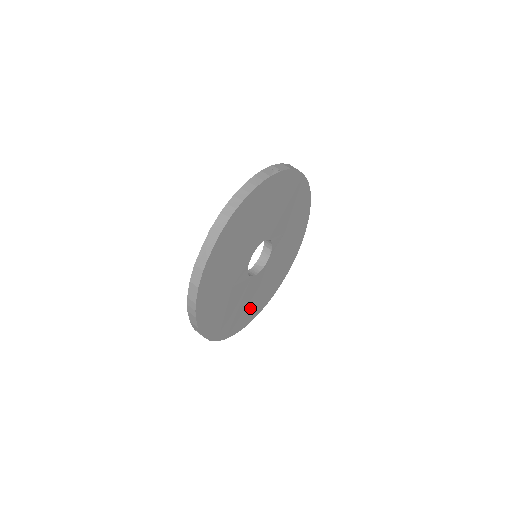
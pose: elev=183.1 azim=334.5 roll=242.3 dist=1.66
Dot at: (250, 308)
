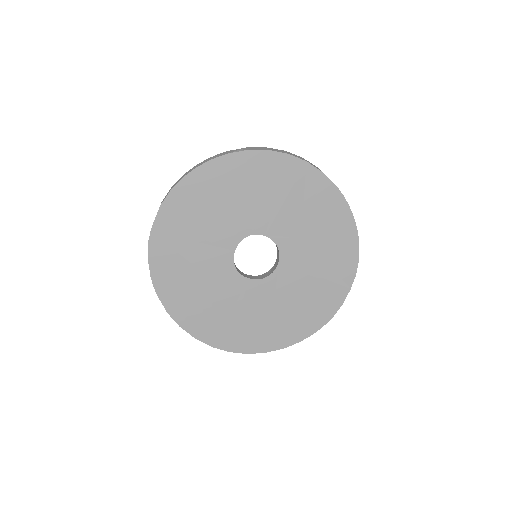
Dot at: (268, 326)
